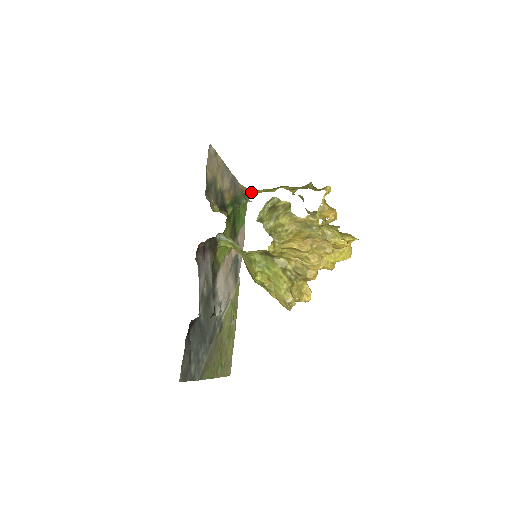
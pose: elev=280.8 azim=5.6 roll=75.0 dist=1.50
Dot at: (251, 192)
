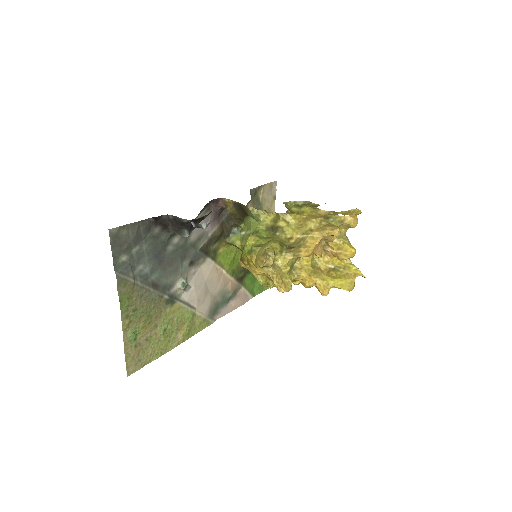
Dot at: occluded
